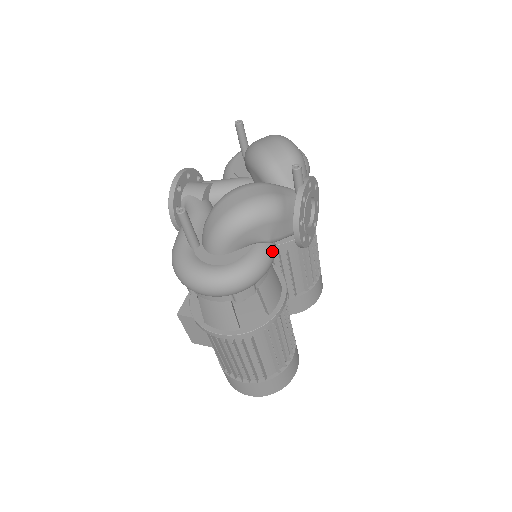
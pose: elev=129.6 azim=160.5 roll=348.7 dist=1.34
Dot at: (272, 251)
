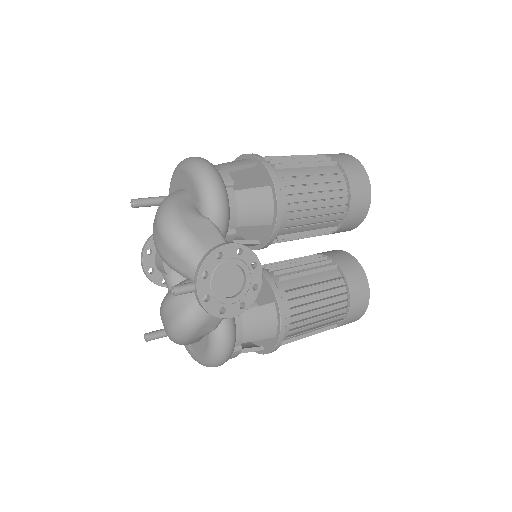
Dot at: (223, 331)
